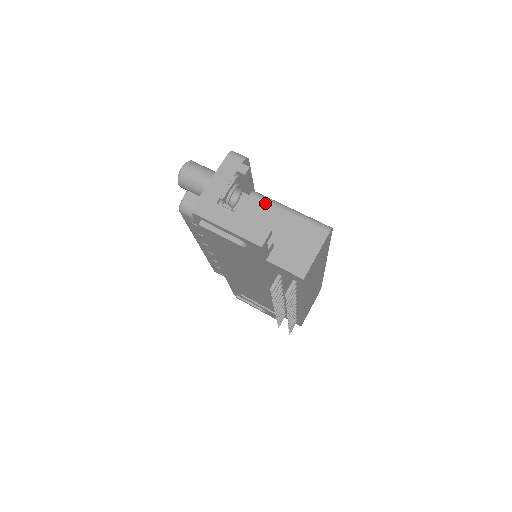
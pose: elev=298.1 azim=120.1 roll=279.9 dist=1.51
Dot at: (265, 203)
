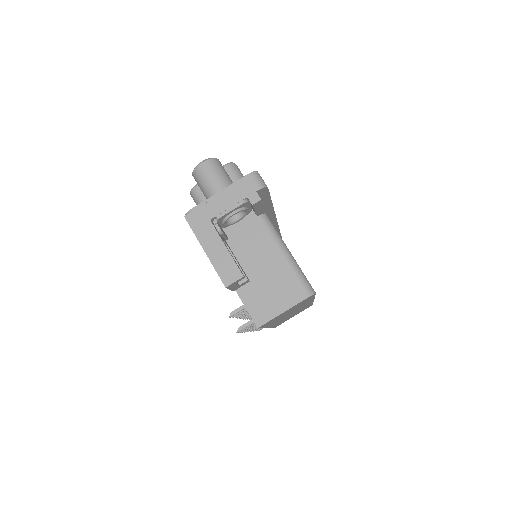
Dot at: (267, 233)
